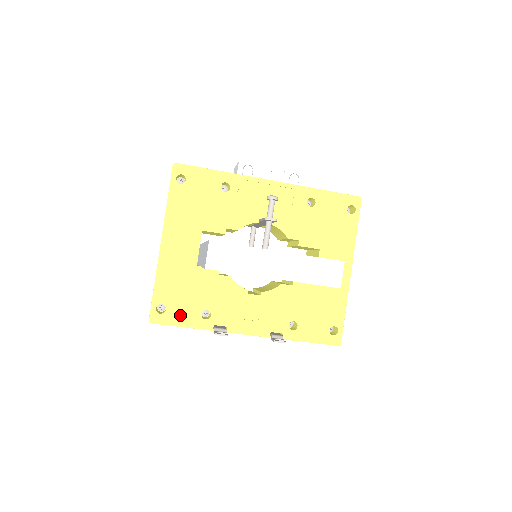
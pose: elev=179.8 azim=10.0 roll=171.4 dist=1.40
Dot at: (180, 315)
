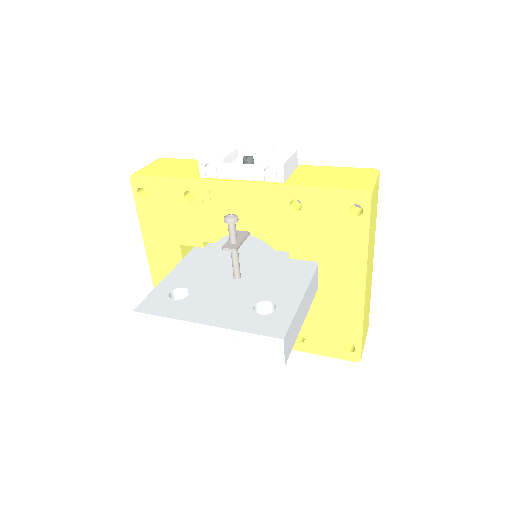
Dot at: occluded
